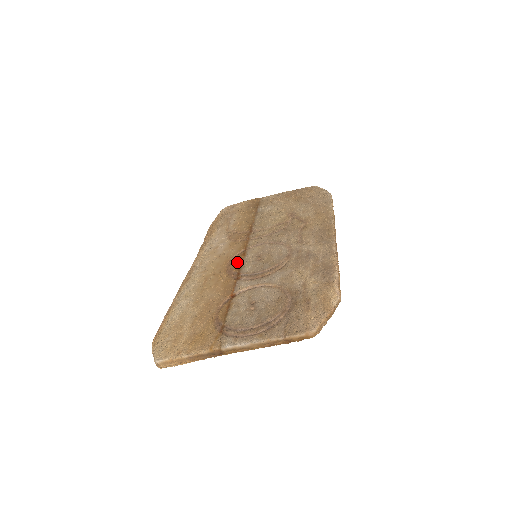
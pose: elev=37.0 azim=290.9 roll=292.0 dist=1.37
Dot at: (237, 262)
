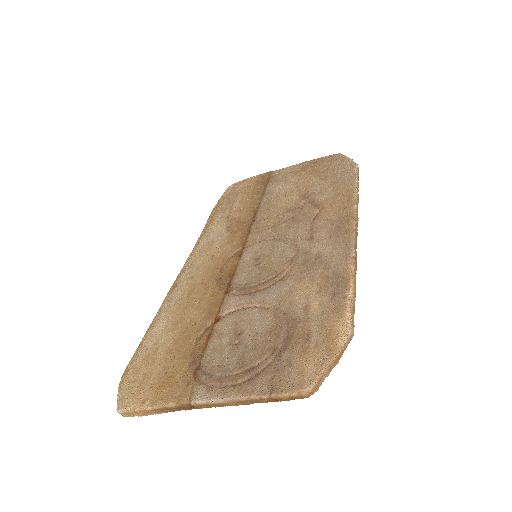
Dot at: (230, 267)
